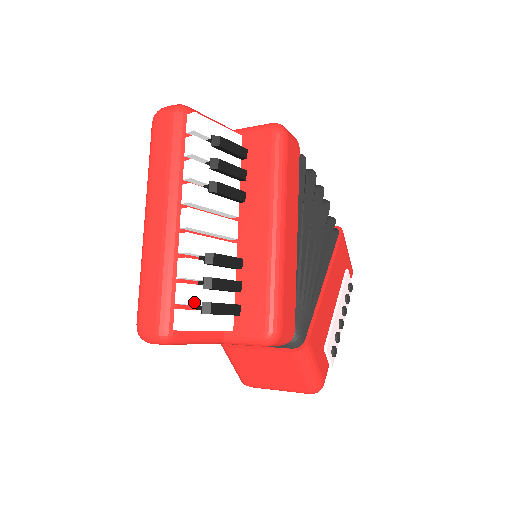
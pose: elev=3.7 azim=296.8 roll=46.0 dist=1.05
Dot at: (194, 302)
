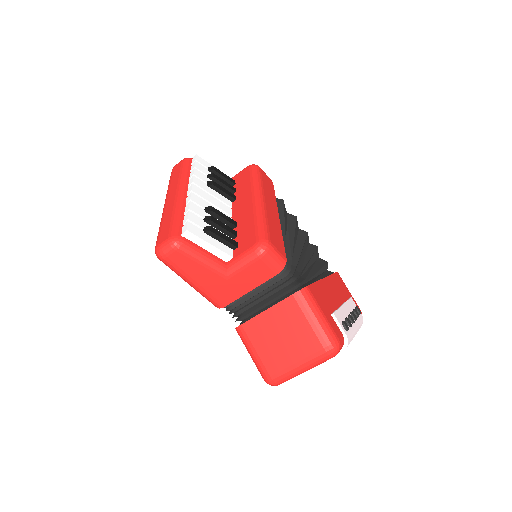
Dot at: (197, 224)
